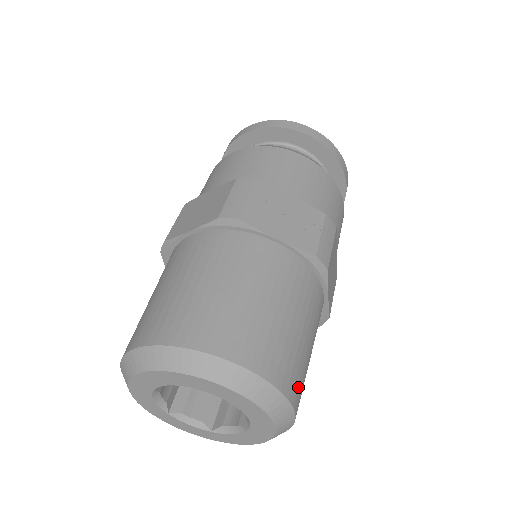
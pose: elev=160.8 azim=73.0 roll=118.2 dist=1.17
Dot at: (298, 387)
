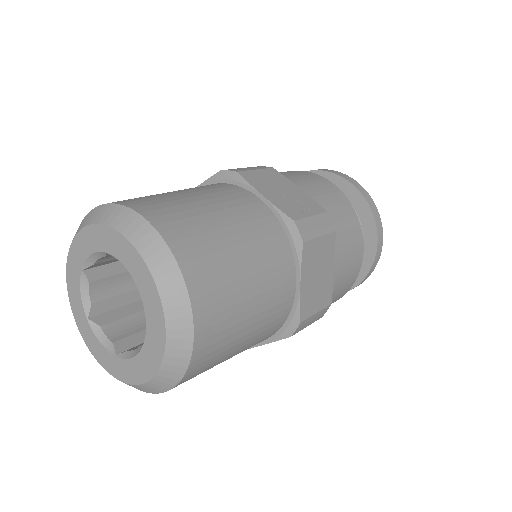
Dot at: (211, 305)
